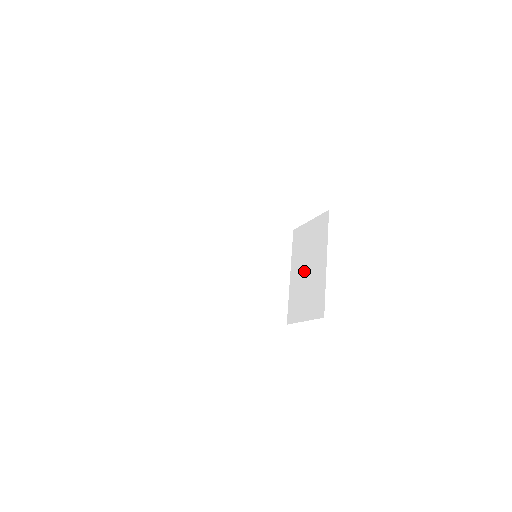
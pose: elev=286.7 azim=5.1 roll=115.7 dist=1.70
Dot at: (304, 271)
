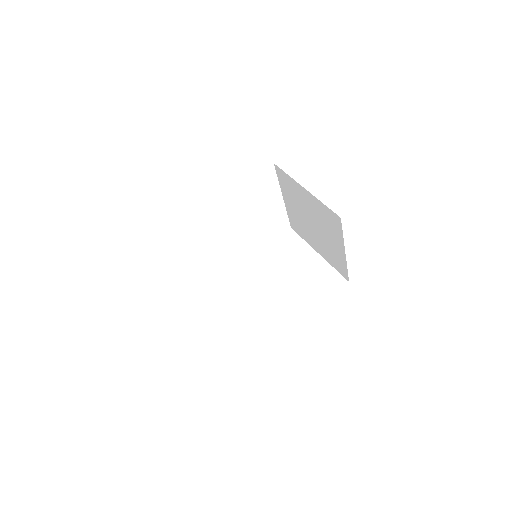
Dot at: (290, 273)
